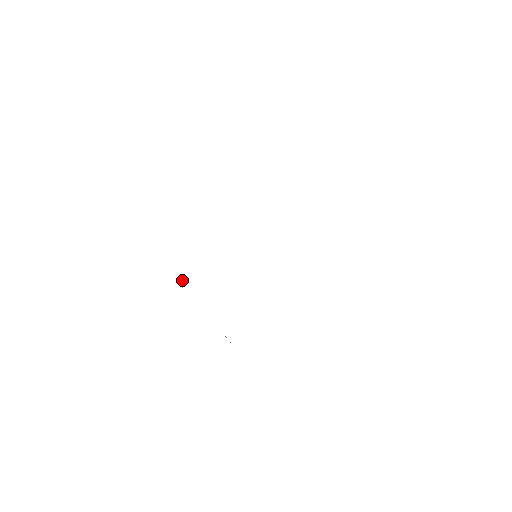
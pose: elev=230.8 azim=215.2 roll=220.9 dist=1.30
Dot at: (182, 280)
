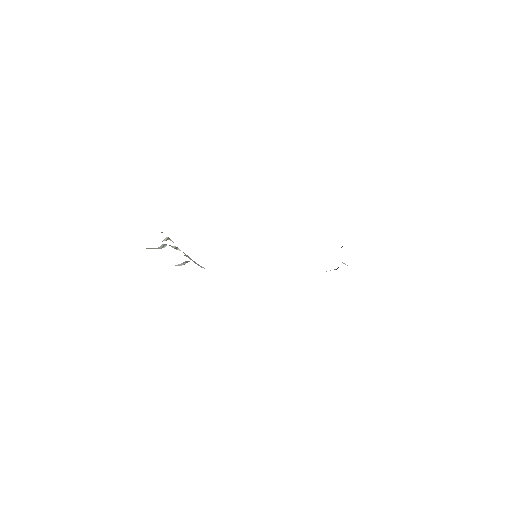
Dot at: occluded
